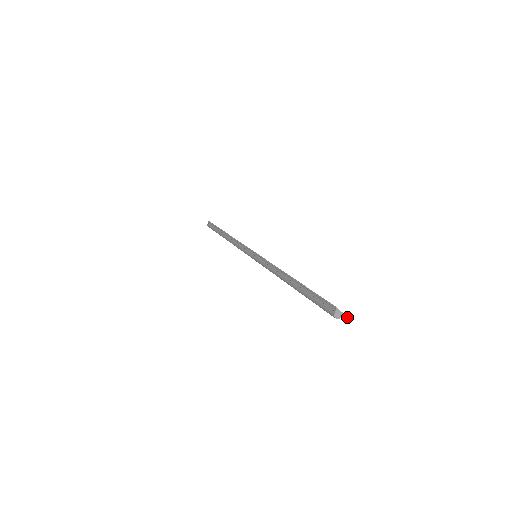
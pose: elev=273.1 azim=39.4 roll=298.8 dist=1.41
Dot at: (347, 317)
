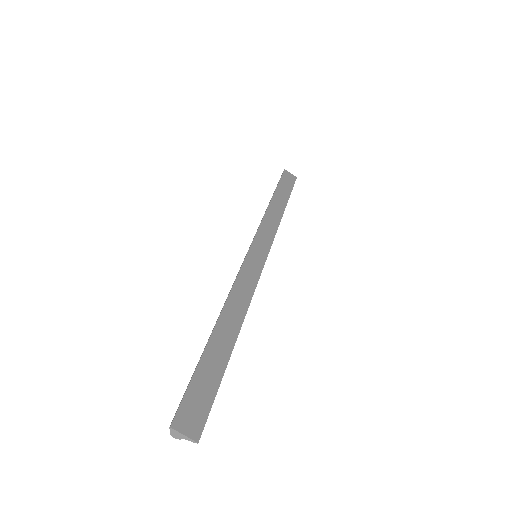
Dot at: (193, 440)
